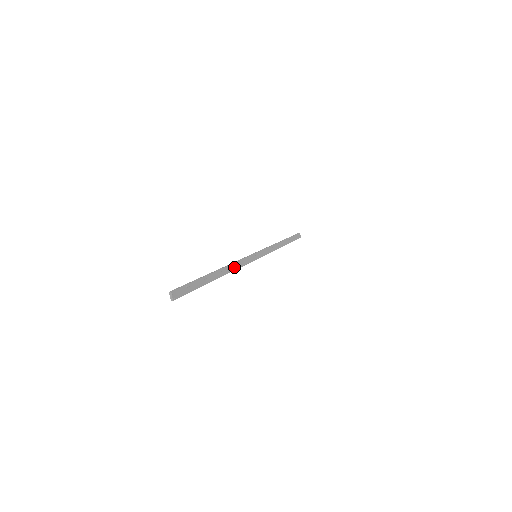
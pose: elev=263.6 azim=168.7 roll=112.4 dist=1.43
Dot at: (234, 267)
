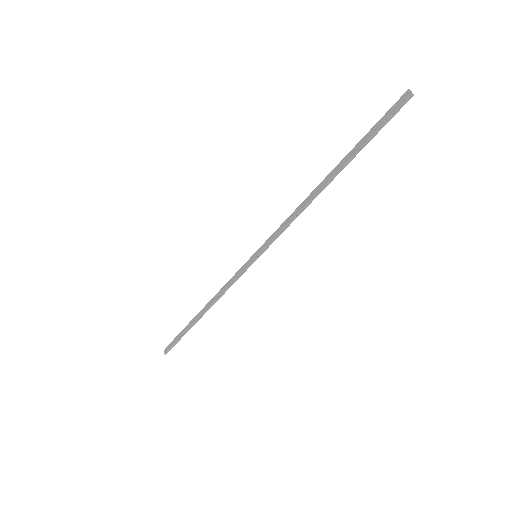
Dot at: (300, 210)
